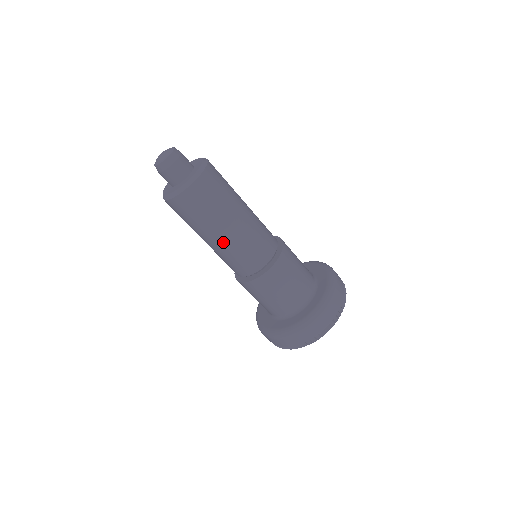
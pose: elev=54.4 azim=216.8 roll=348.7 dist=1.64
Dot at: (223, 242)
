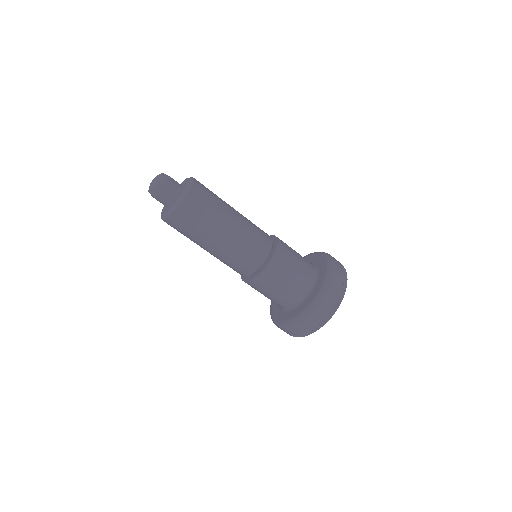
Dot at: (215, 252)
